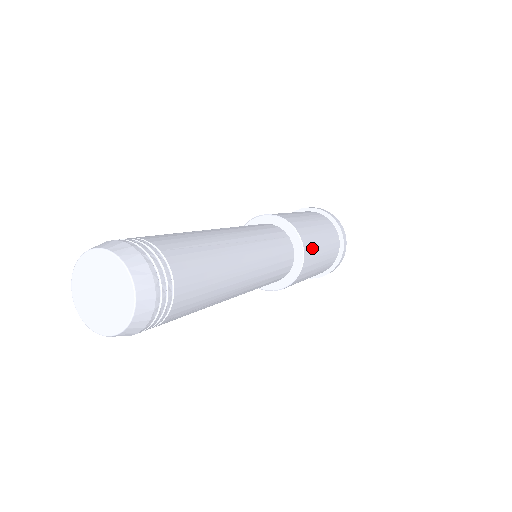
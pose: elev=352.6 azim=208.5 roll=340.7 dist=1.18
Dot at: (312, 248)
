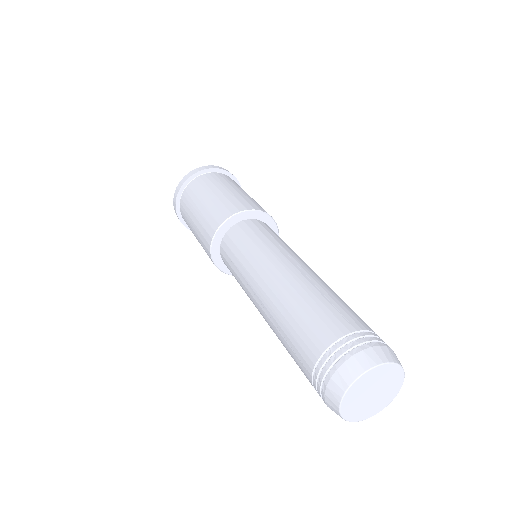
Dot at: occluded
